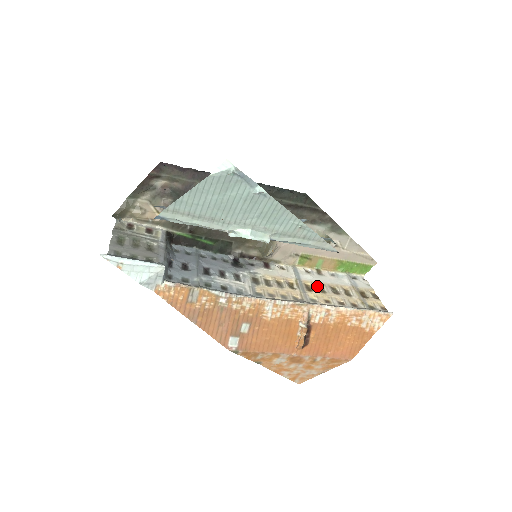
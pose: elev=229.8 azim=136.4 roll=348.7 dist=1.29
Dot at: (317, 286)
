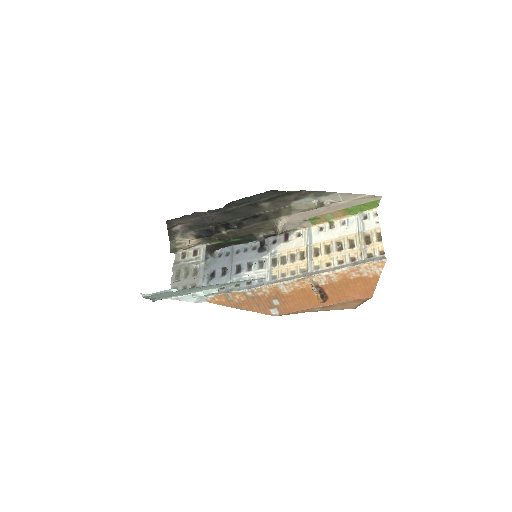
Dot at: (324, 247)
